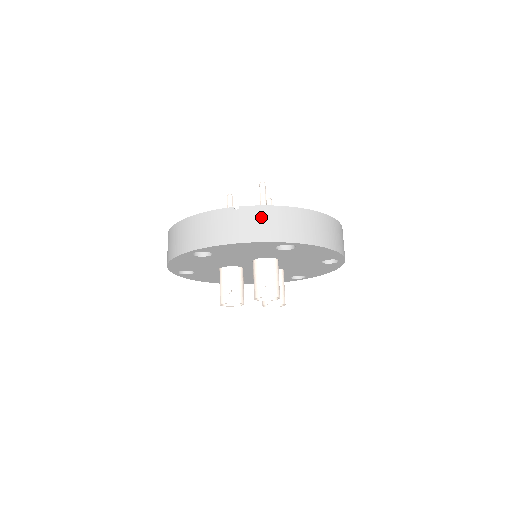
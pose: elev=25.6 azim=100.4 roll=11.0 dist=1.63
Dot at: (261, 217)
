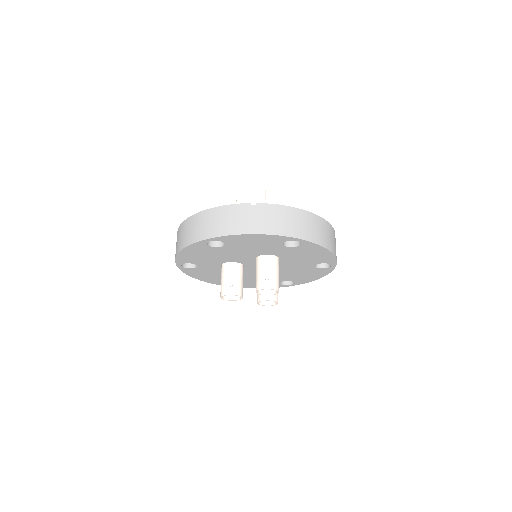
Dot at: (275, 214)
